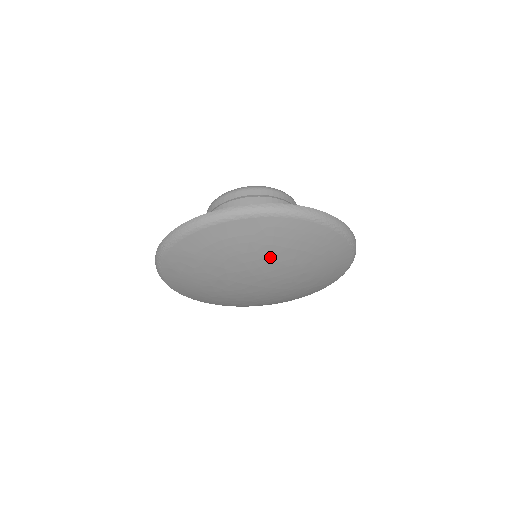
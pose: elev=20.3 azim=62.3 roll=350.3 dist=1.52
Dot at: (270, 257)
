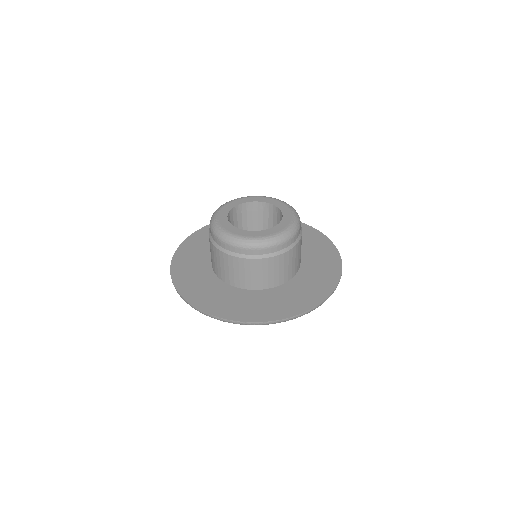
Dot at: occluded
